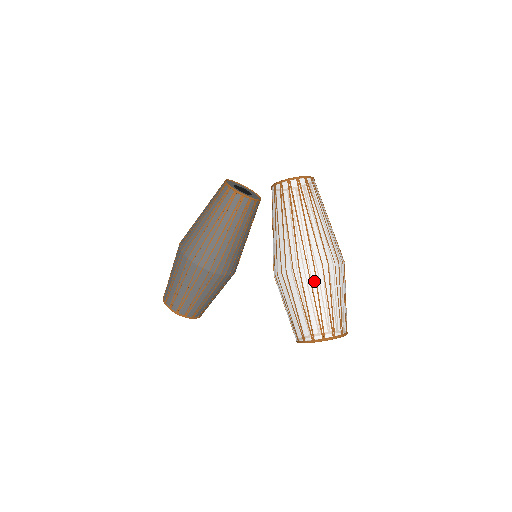
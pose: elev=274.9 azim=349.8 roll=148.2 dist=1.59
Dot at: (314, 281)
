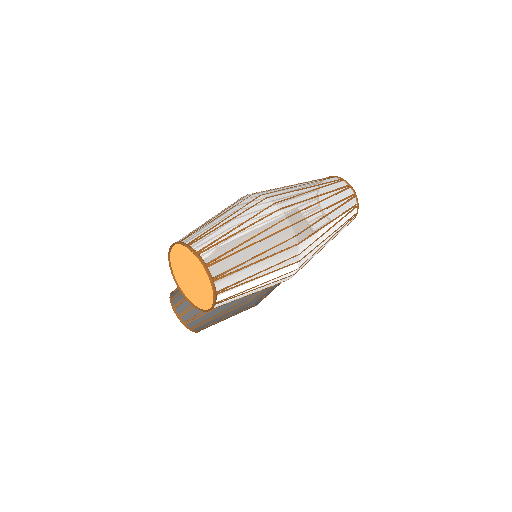
Dot at: (239, 203)
